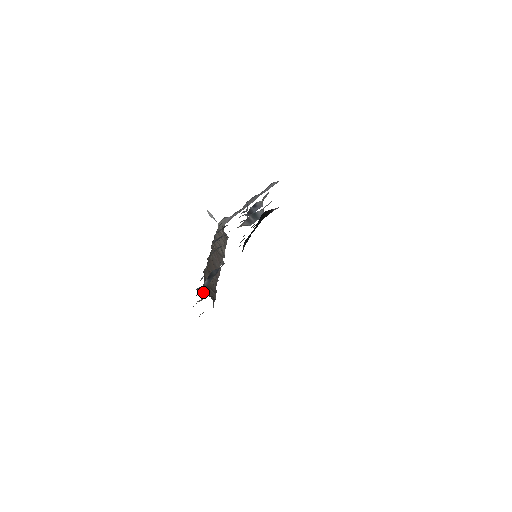
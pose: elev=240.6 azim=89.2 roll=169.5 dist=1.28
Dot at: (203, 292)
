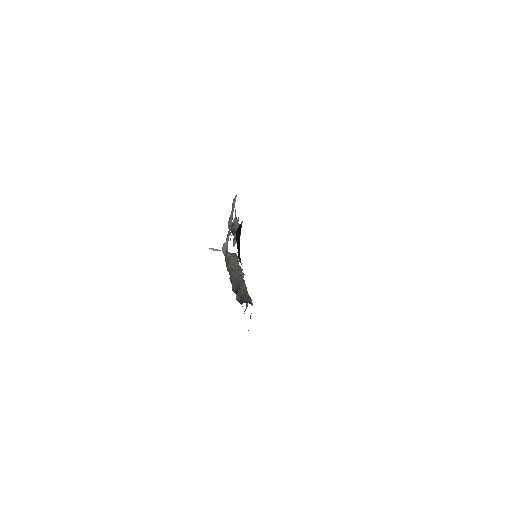
Dot at: (240, 303)
